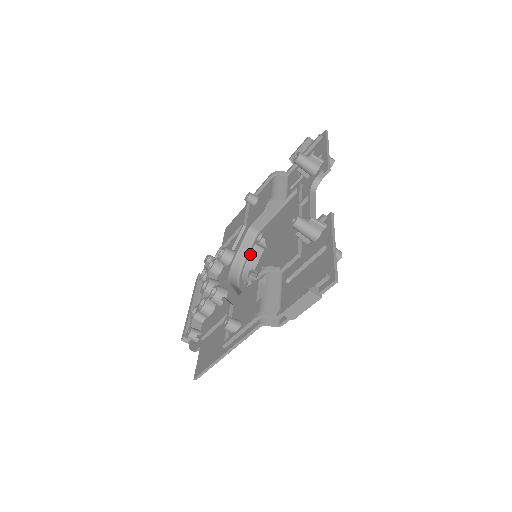
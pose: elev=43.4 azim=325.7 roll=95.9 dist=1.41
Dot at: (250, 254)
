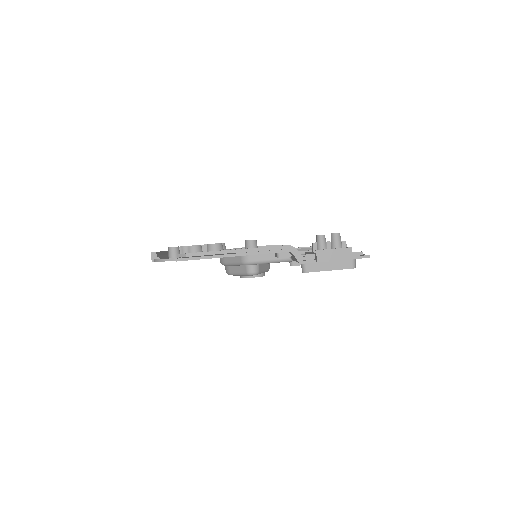
Dot at: occluded
